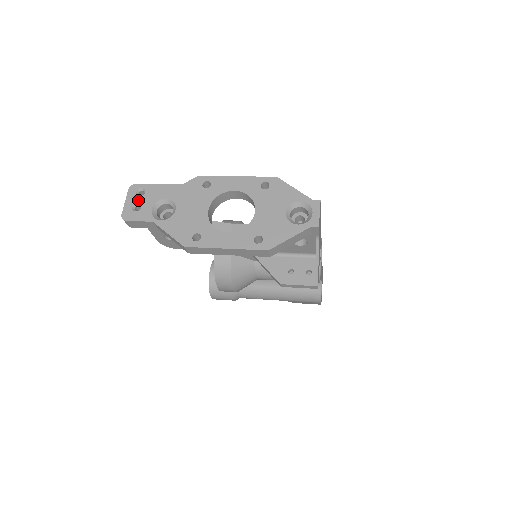
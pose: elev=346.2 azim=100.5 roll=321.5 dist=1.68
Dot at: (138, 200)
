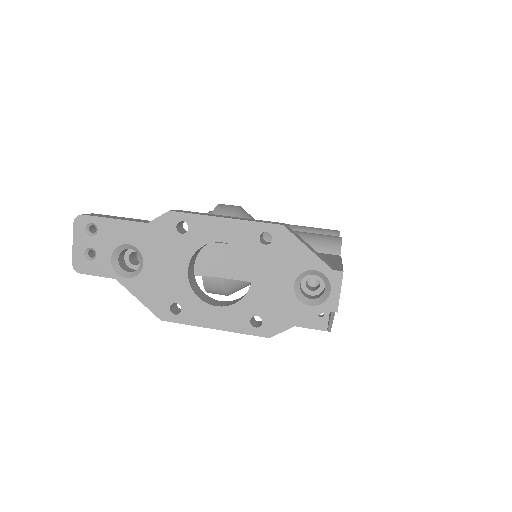
Dot at: (90, 243)
